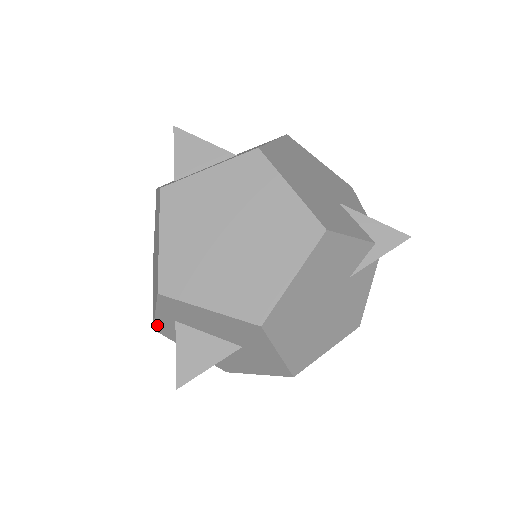
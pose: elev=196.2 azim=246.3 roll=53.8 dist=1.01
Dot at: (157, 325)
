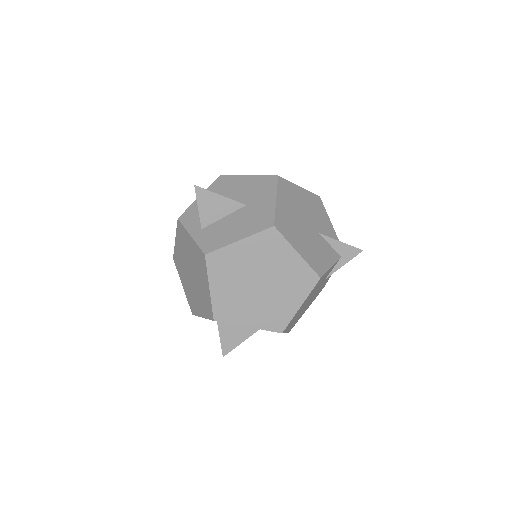
Dot at: occluded
